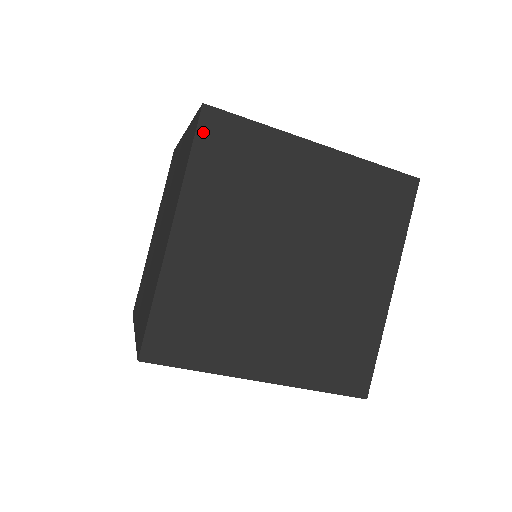
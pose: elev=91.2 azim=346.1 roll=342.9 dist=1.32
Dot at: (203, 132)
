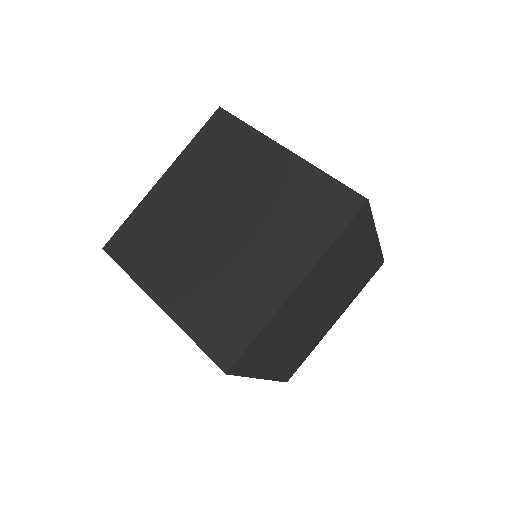
Dot at: occluded
